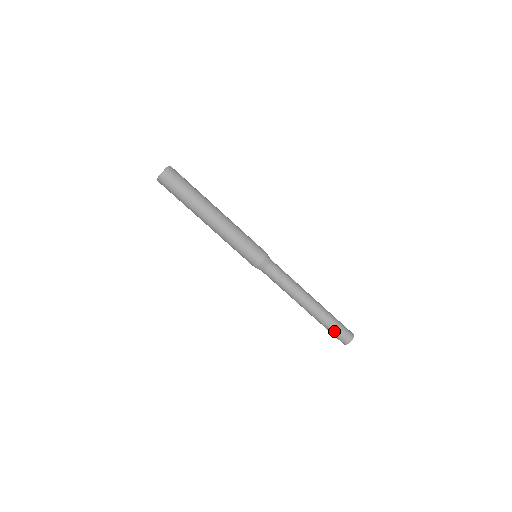
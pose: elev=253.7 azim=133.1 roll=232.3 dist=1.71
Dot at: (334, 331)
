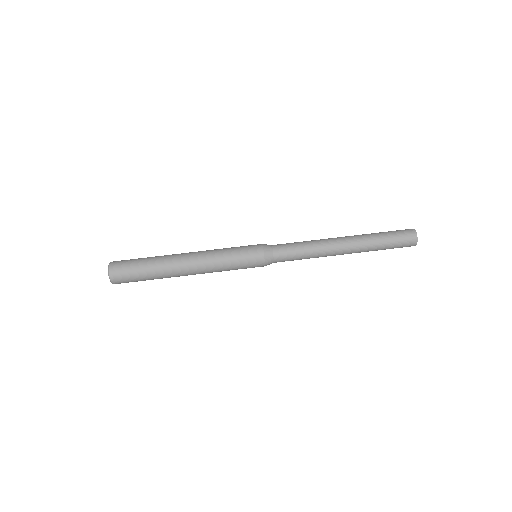
Dot at: (392, 241)
